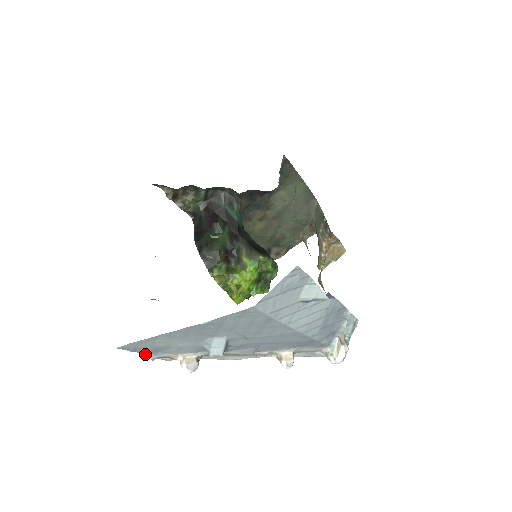
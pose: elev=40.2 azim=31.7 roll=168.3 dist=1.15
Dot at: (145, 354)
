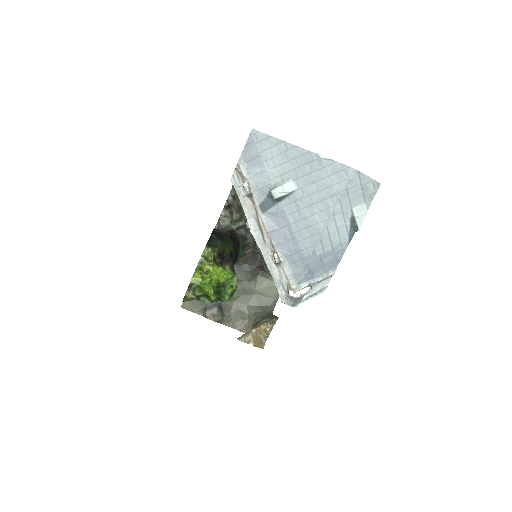
Dot at: (242, 155)
